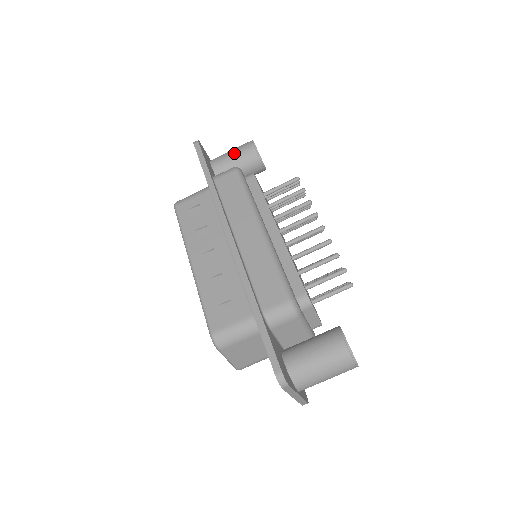
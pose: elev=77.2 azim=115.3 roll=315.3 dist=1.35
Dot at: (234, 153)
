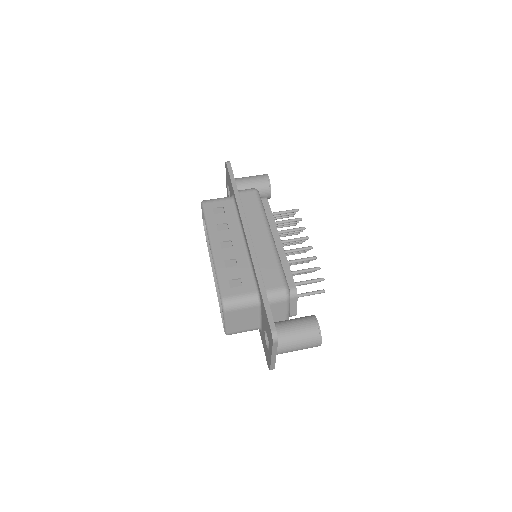
Dot at: (252, 179)
